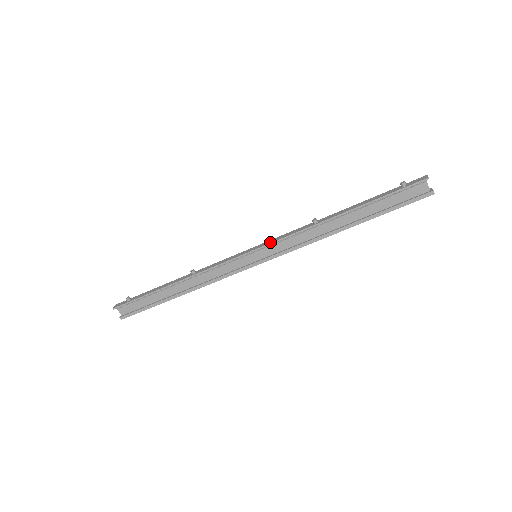
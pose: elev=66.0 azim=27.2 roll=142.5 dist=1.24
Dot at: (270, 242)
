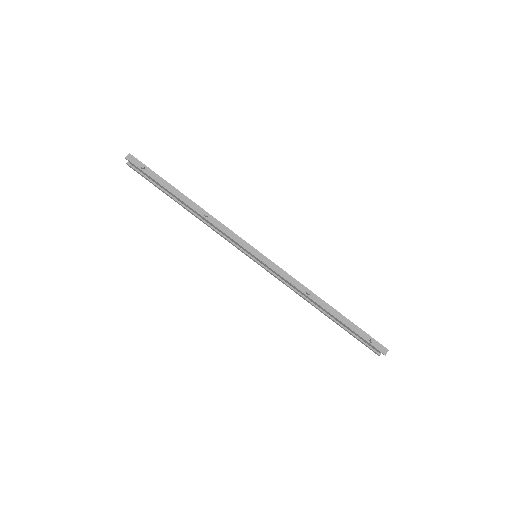
Dot at: (272, 267)
